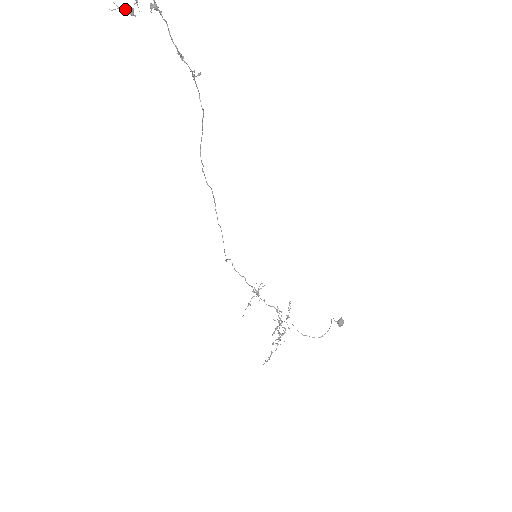
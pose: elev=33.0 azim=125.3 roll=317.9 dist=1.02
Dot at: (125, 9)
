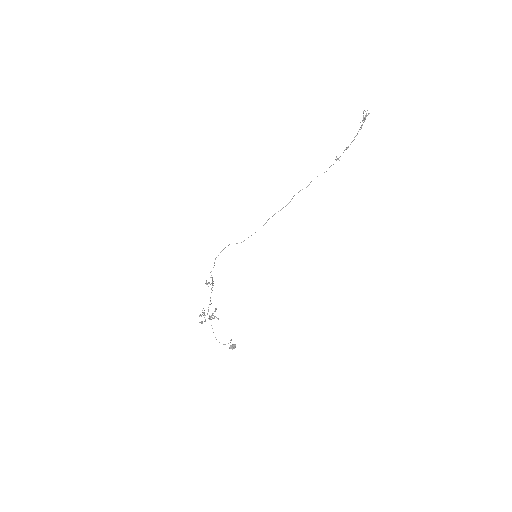
Dot at: (364, 117)
